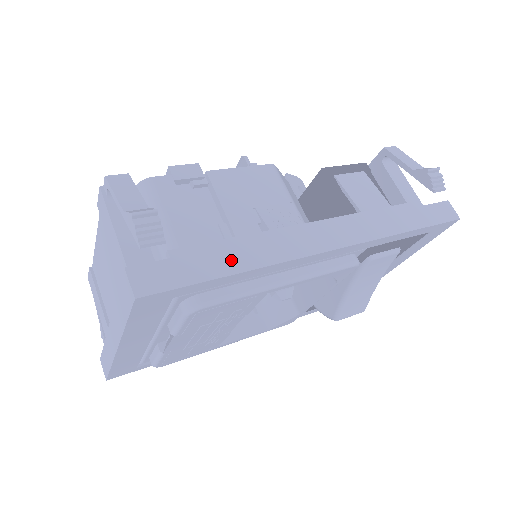
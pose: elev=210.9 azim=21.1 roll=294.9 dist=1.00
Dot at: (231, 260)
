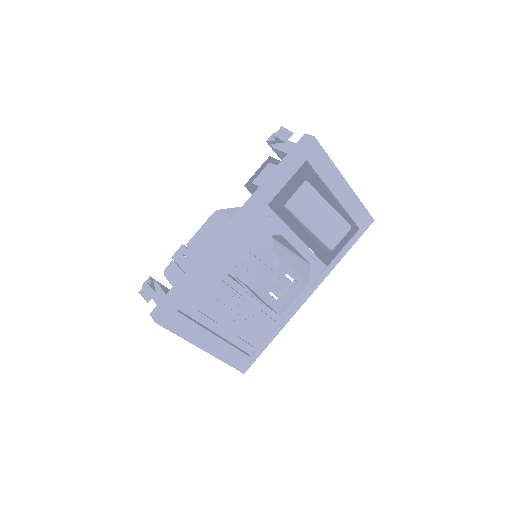
Dot at: (188, 277)
